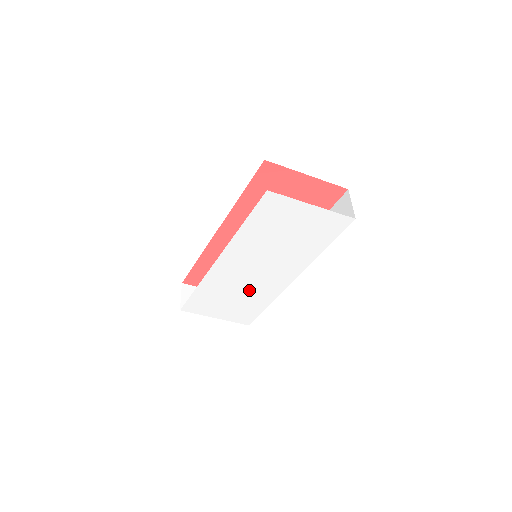
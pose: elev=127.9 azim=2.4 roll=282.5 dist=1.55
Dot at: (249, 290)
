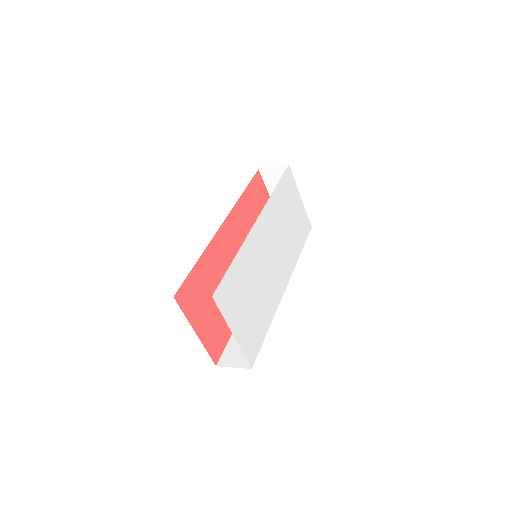
Dot at: (264, 286)
